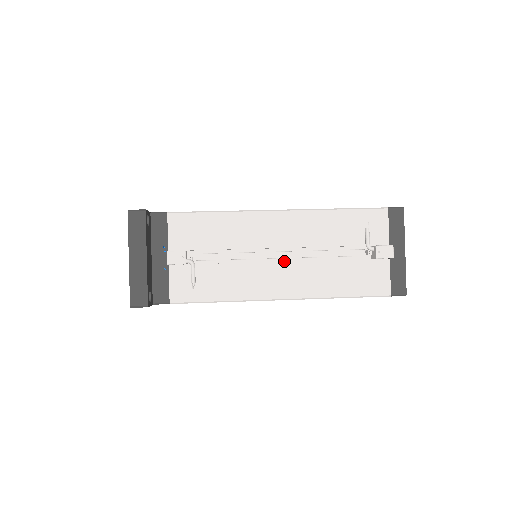
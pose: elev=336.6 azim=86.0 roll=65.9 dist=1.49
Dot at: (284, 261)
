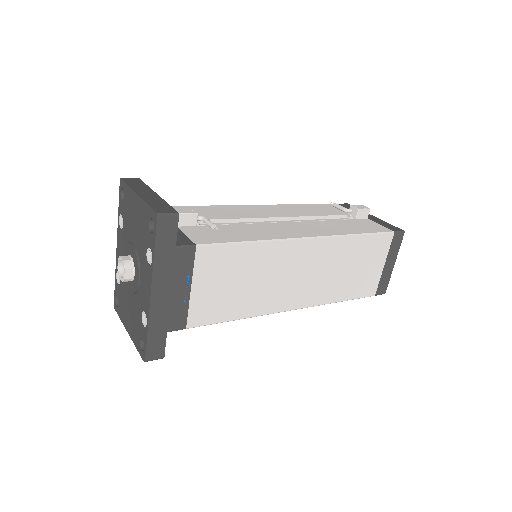
Dot at: occluded
